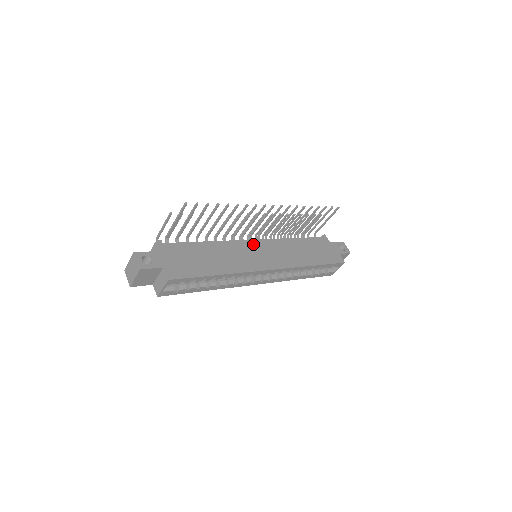
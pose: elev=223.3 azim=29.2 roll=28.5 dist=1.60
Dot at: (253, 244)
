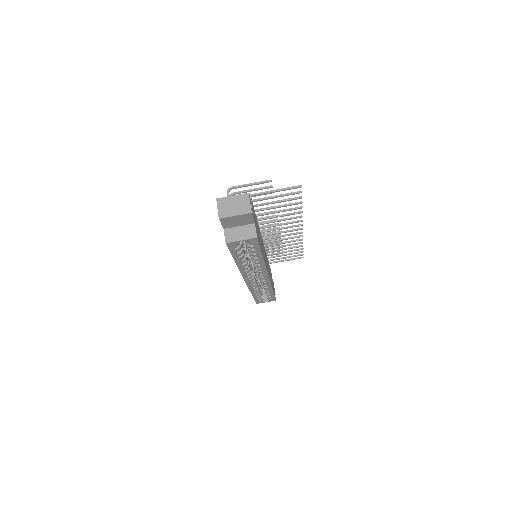
Dot at: occluded
